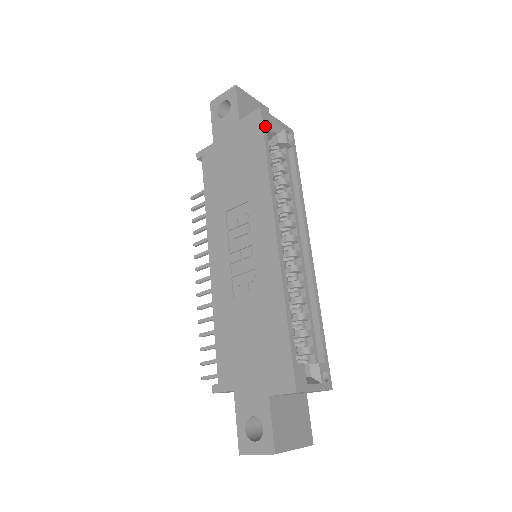
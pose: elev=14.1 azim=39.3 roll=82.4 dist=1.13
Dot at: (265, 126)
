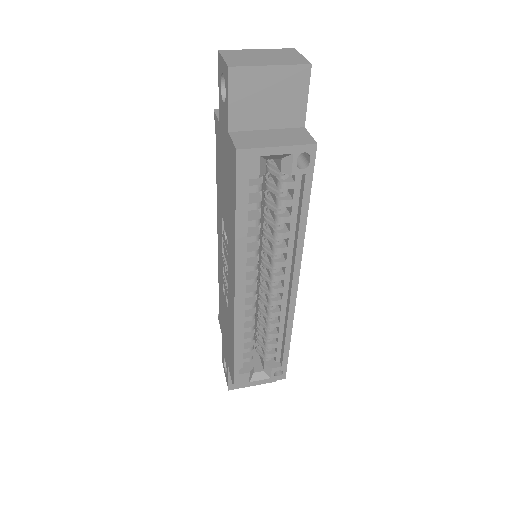
Dot at: (242, 176)
